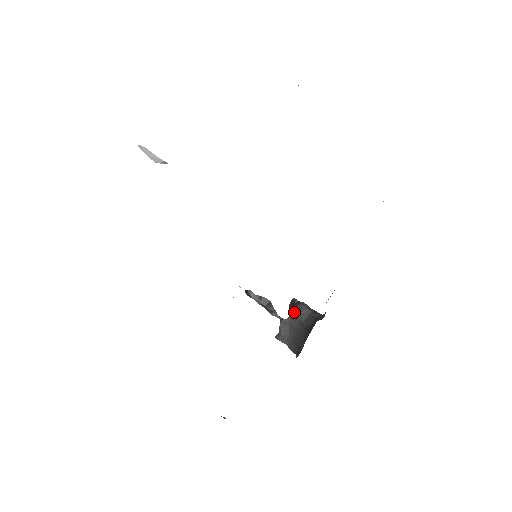
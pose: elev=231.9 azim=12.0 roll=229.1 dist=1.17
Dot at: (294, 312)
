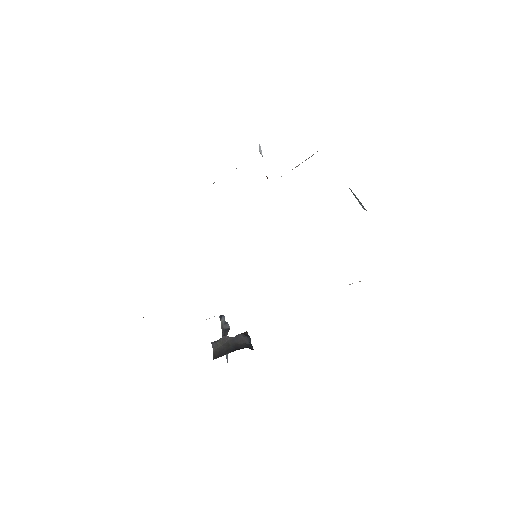
Dot at: (239, 336)
